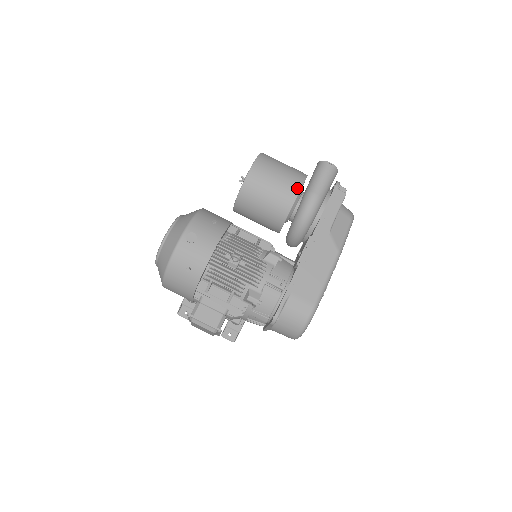
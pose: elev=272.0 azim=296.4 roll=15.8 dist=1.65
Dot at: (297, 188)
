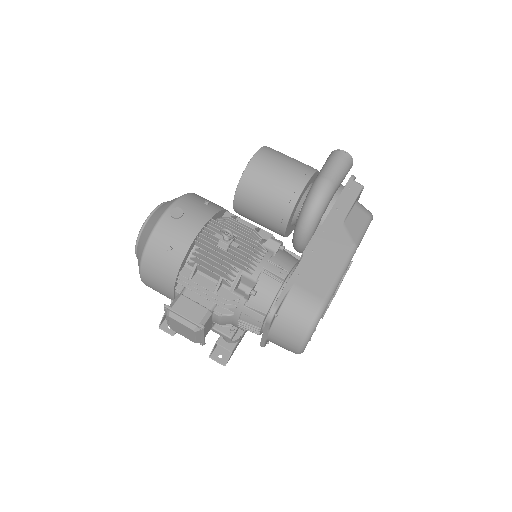
Dot at: (306, 177)
